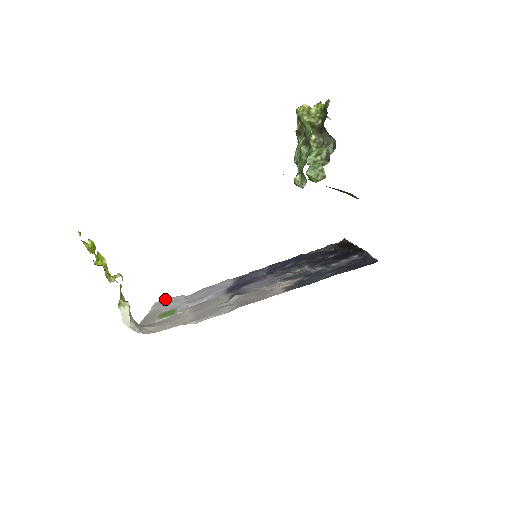
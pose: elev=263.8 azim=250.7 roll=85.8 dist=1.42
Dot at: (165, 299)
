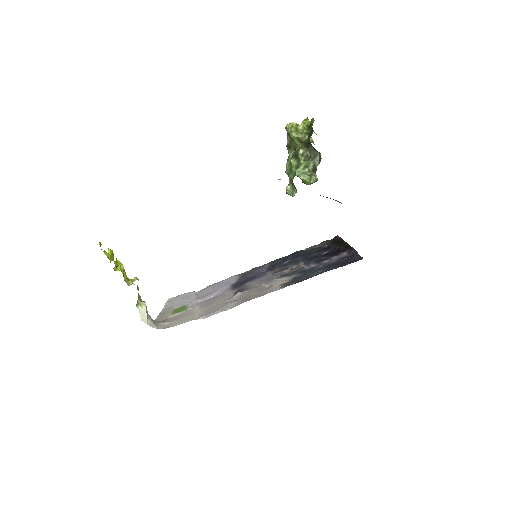
Dot at: (177, 296)
